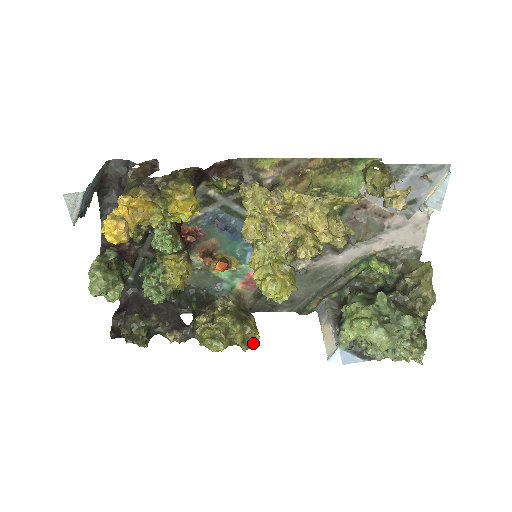
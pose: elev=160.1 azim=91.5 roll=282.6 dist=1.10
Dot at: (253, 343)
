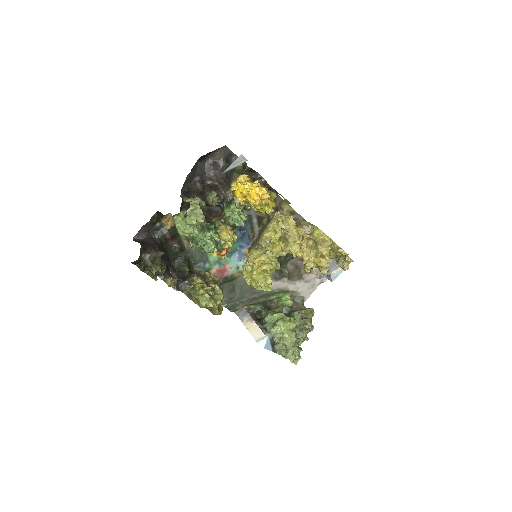
Dot at: occluded
